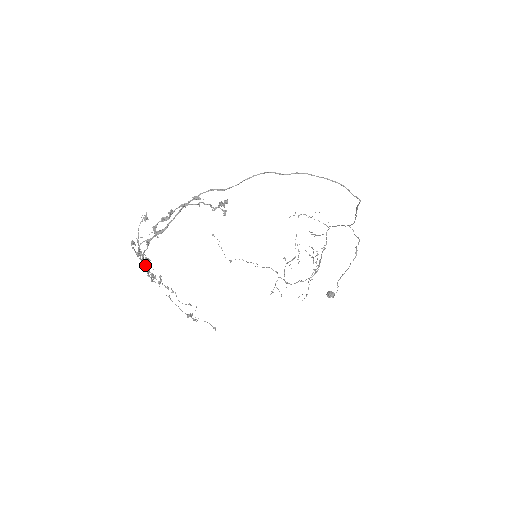
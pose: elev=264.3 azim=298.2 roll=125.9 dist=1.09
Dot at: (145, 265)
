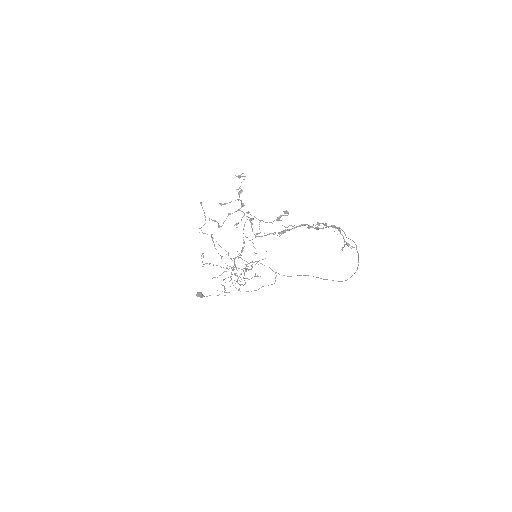
Dot at: occluded
